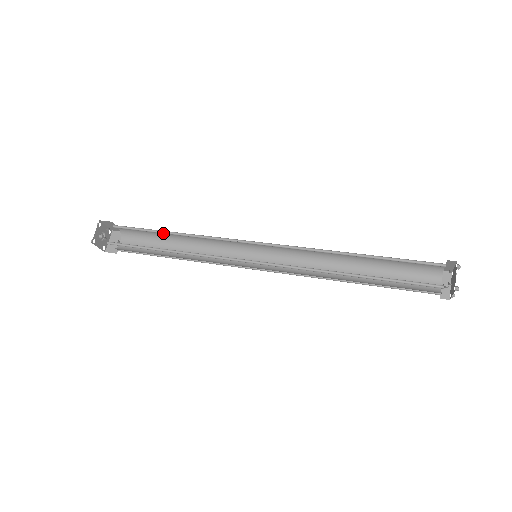
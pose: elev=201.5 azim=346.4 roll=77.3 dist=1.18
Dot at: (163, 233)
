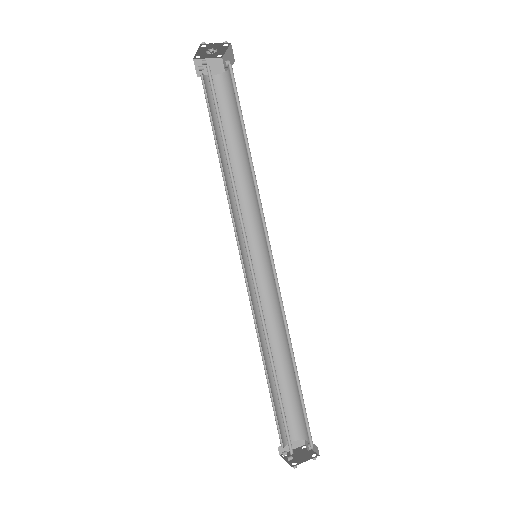
Dot at: (224, 139)
